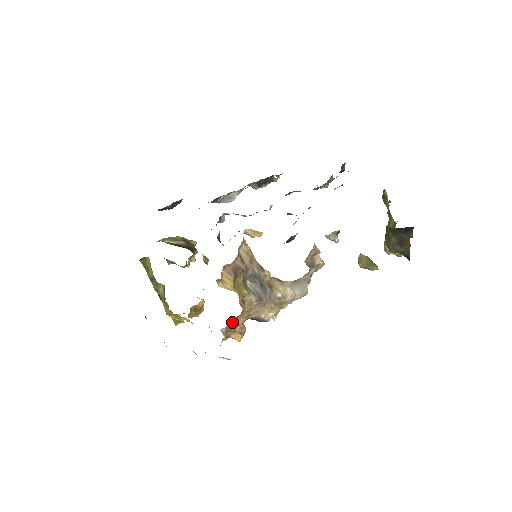
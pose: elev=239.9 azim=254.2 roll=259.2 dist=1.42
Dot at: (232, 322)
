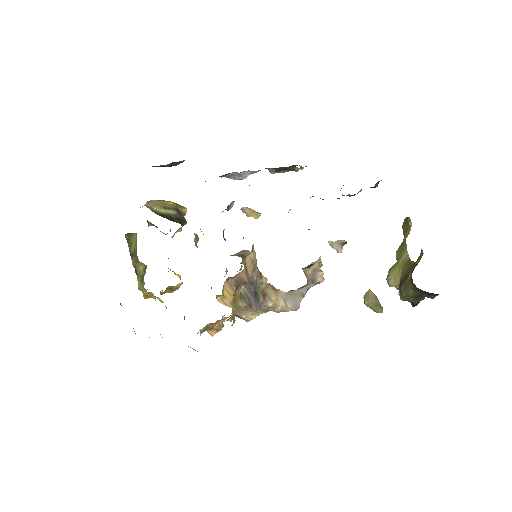
Dot at: occluded
